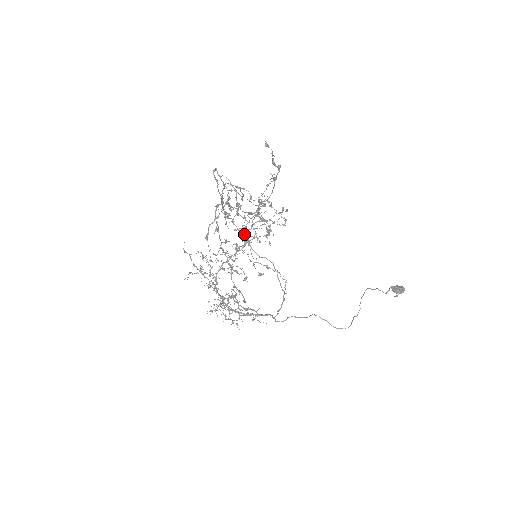
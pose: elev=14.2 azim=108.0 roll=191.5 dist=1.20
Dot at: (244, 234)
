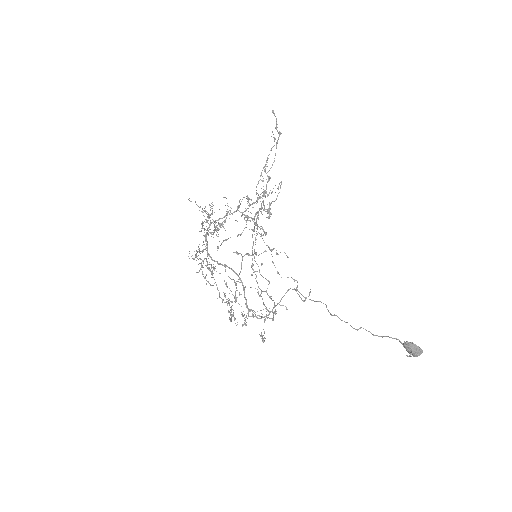
Dot at: occluded
